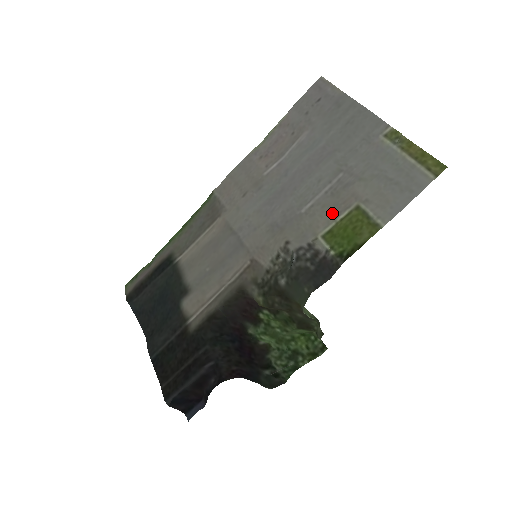
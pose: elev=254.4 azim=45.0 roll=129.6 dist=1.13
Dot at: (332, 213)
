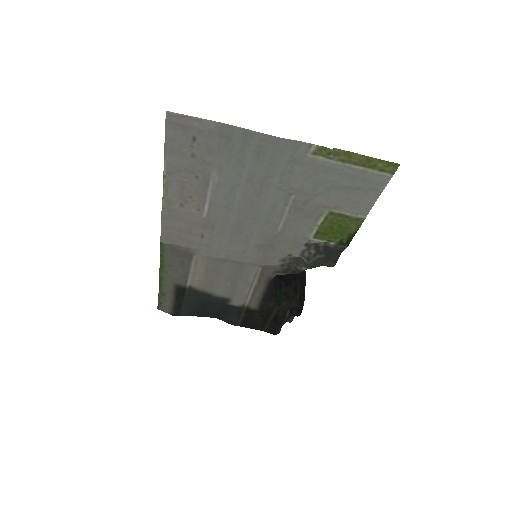
Dot at: (308, 222)
